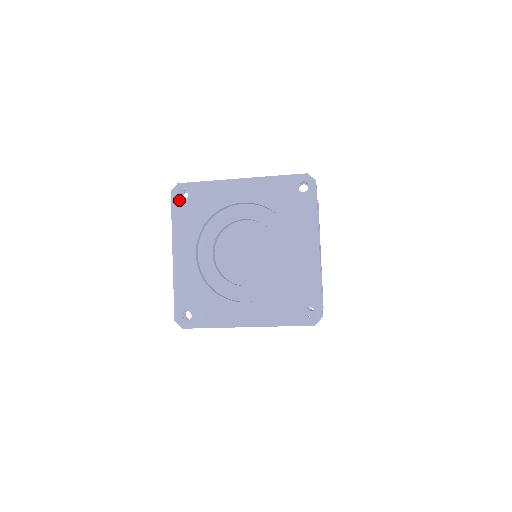
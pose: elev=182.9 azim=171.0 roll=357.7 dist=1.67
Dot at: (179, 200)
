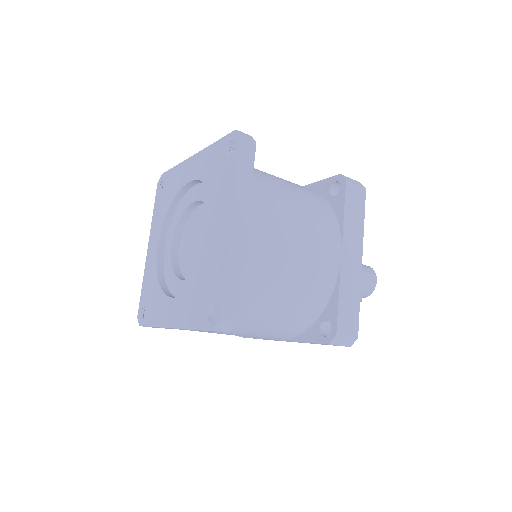
Dot at: (159, 191)
